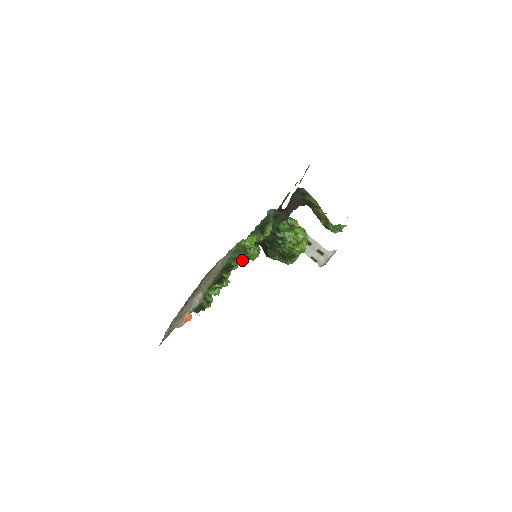
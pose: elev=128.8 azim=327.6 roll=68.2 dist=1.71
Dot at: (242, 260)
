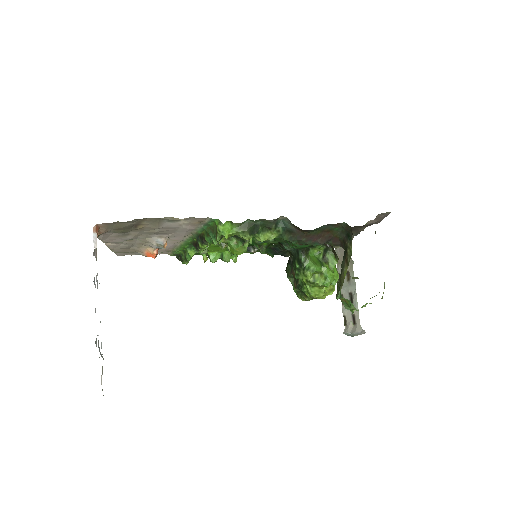
Dot at: (213, 241)
